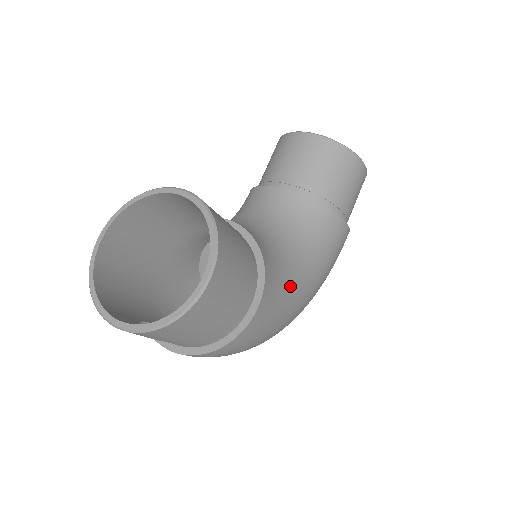
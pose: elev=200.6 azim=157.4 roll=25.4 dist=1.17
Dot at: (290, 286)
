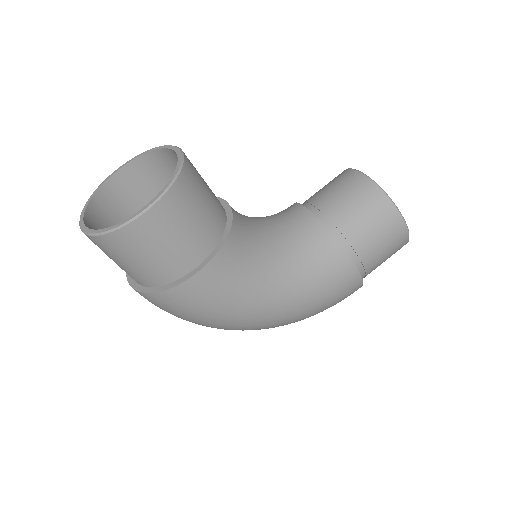
Dot at: (252, 282)
